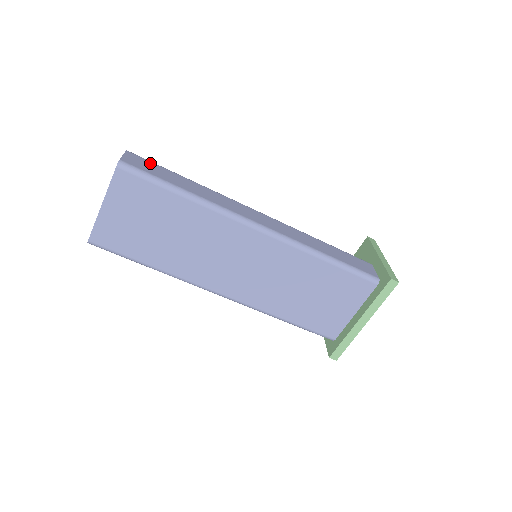
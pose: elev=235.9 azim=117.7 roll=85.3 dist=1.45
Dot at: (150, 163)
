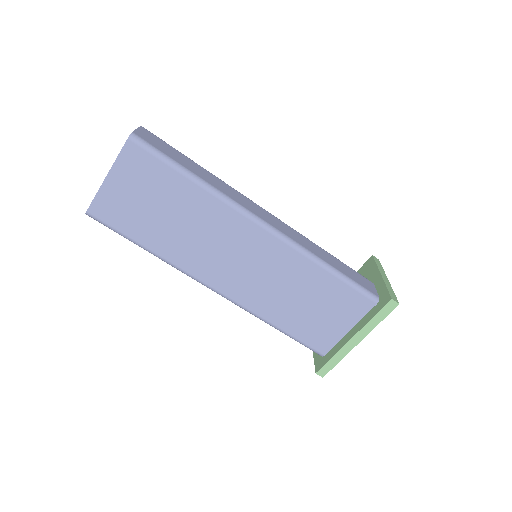
Dot at: (163, 142)
